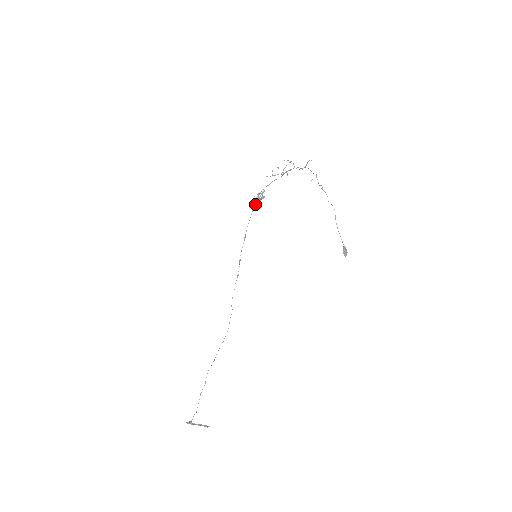
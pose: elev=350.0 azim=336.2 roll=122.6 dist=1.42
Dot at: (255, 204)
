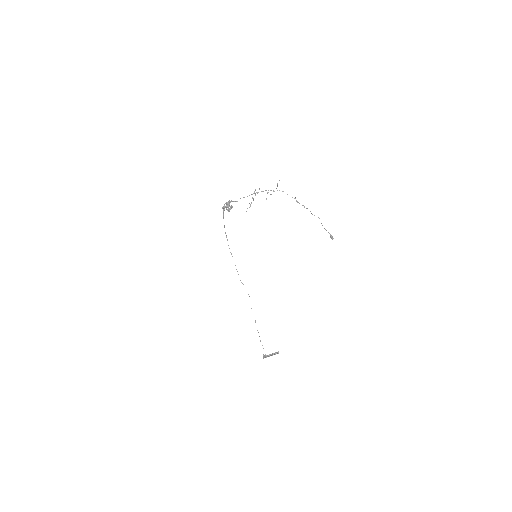
Dot at: (223, 212)
